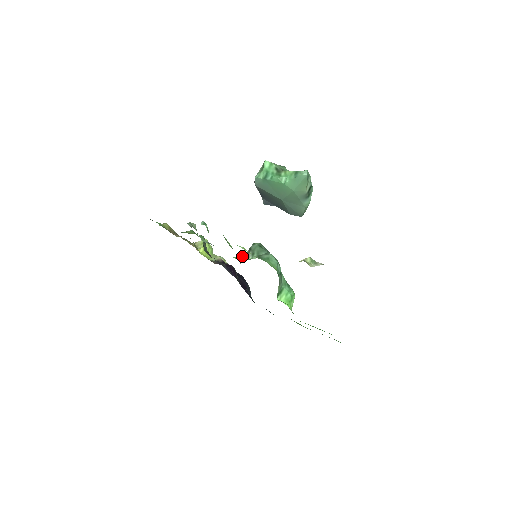
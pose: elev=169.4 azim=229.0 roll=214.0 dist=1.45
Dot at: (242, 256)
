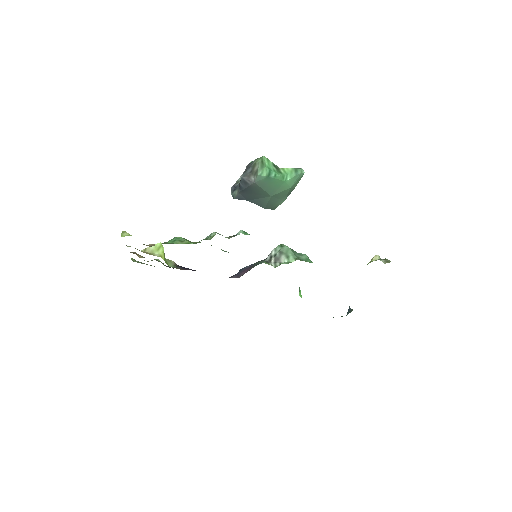
Dot at: (267, 260)
